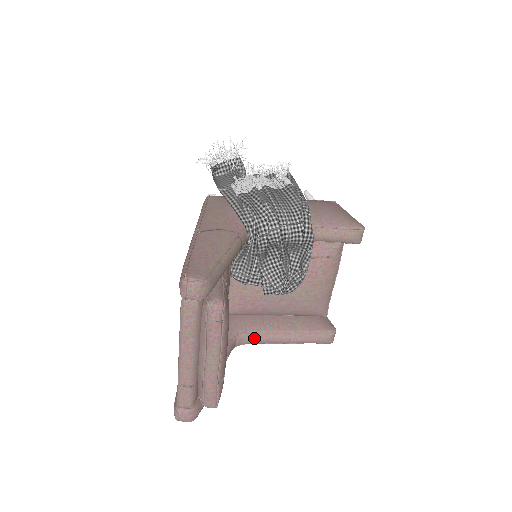
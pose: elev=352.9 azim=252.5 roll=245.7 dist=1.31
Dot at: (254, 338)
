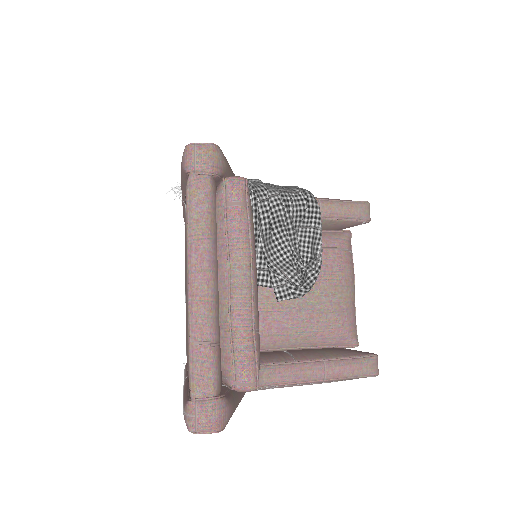
Dot at: (276, 372)
